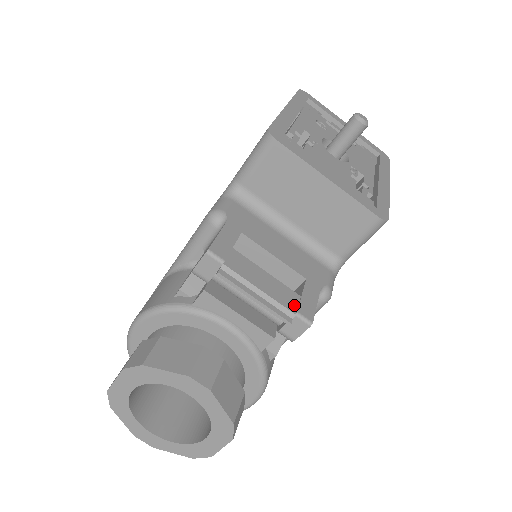
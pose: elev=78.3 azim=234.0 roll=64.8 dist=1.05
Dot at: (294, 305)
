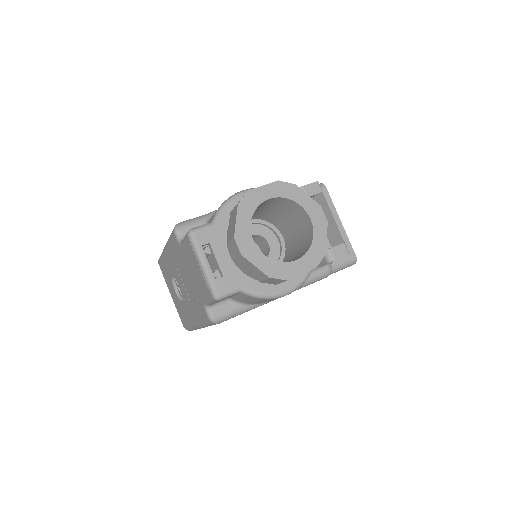
Dot at: occluded
